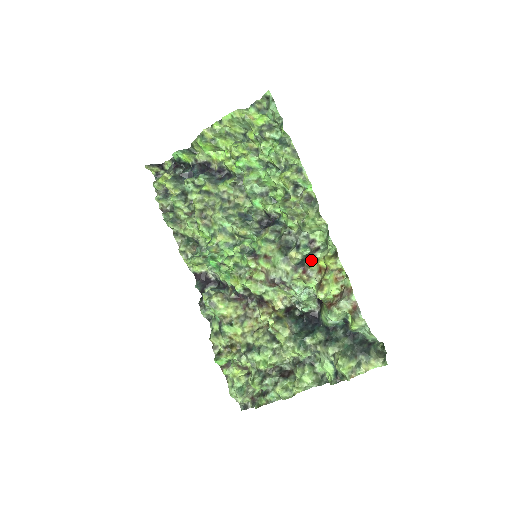
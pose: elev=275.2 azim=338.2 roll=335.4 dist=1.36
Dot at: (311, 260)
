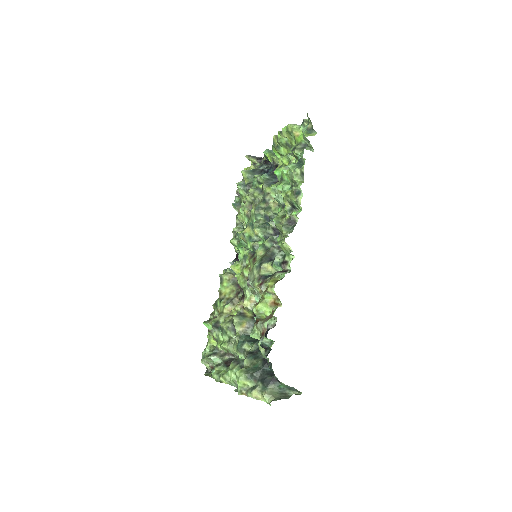
Dot at: (271, 277)
